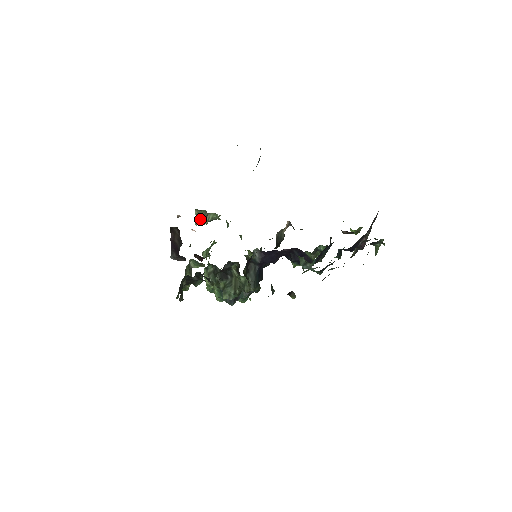
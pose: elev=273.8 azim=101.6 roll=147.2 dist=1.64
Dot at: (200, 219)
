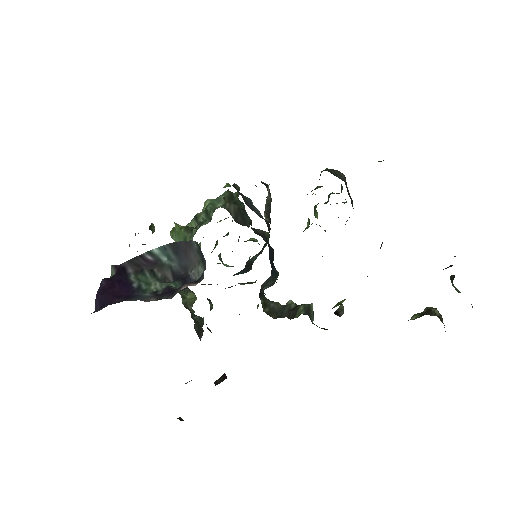
Dot at: occluded
